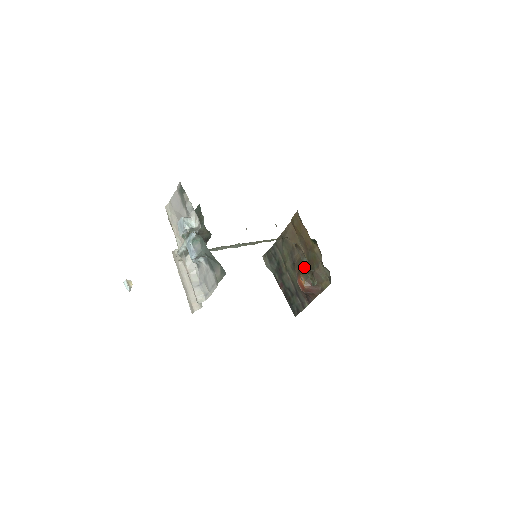
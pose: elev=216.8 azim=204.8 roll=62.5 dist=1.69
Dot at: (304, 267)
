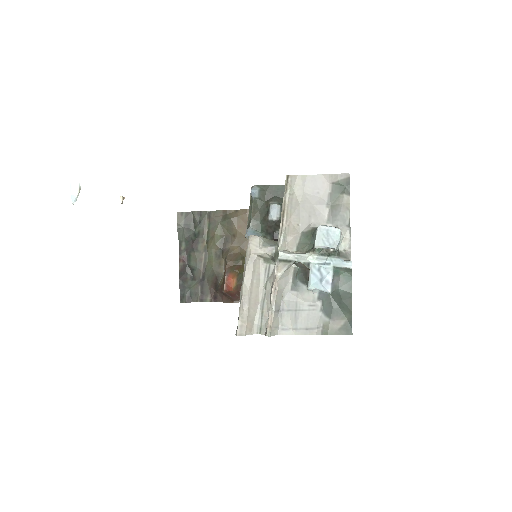
Dot at: (242, 268)
